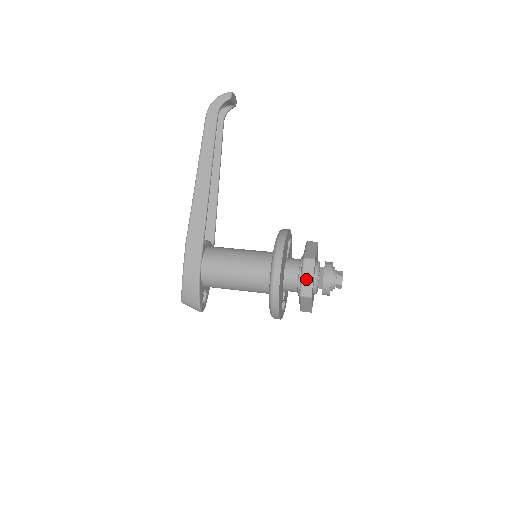
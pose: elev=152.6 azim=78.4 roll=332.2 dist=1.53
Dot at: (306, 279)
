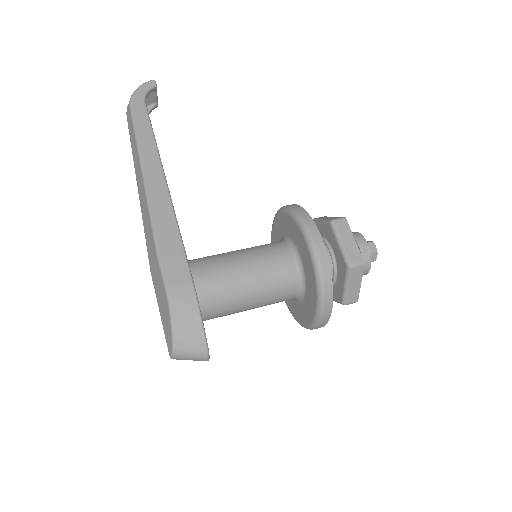
Dot at: (347, 243)
